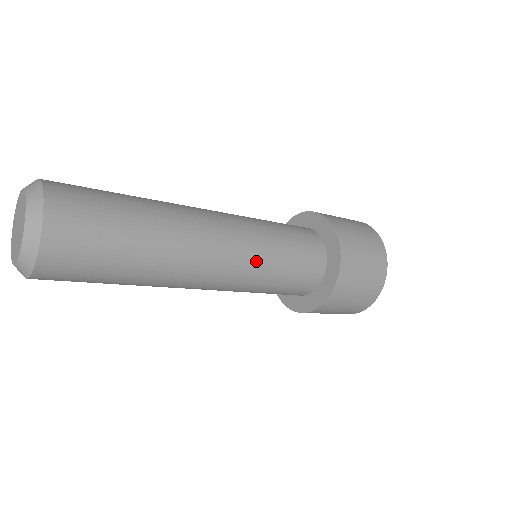
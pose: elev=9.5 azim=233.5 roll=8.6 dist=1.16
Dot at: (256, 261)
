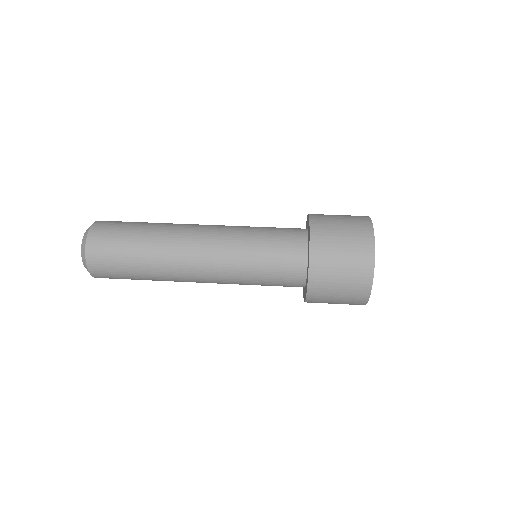
Dot at: (233, 262)
